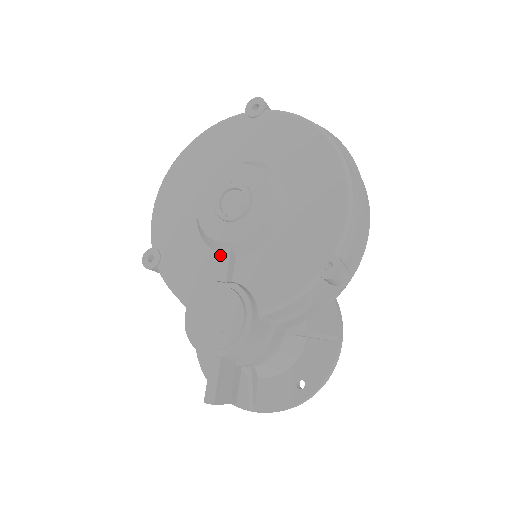
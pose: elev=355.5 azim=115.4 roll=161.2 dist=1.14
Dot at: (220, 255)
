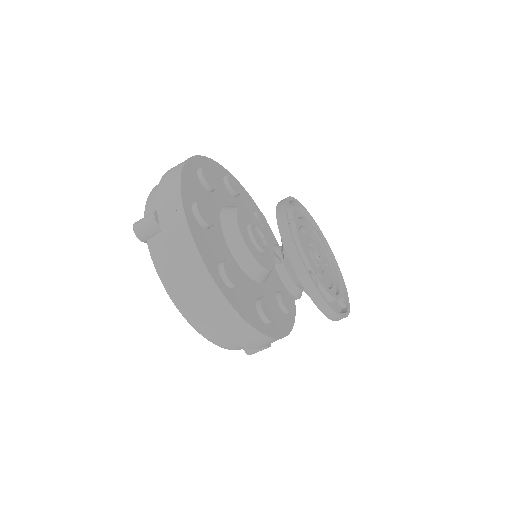
Dot at: occluded
